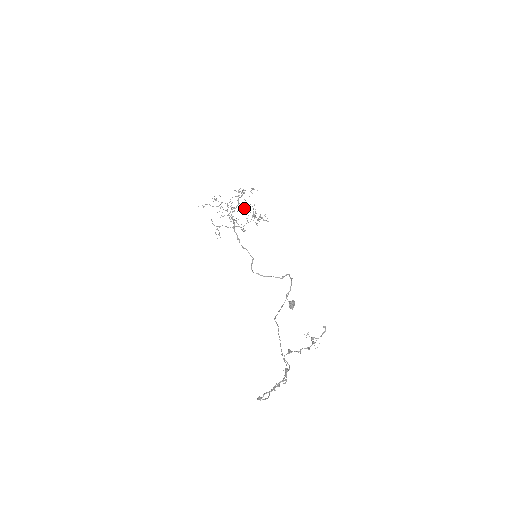
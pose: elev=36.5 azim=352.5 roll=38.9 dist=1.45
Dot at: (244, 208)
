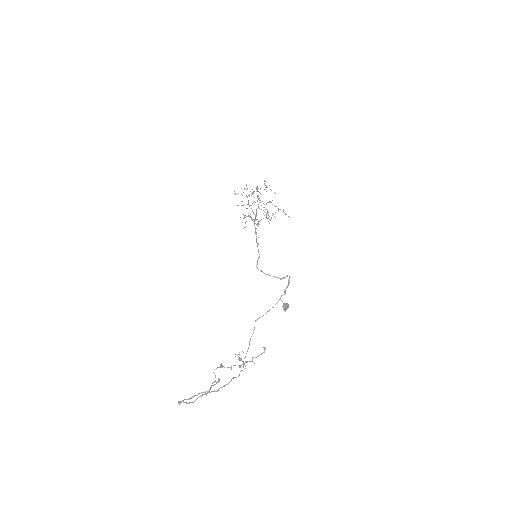
Dot at: (269, 201)
